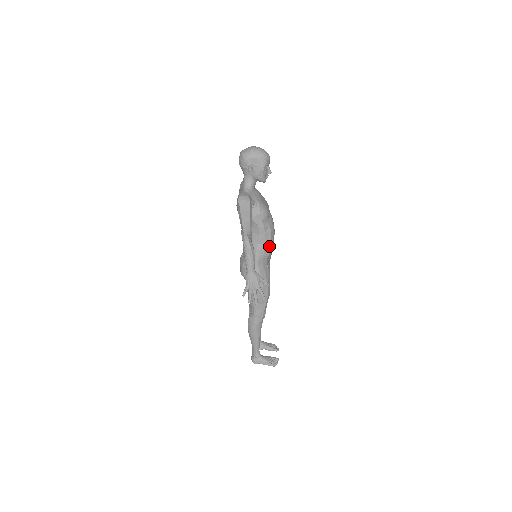
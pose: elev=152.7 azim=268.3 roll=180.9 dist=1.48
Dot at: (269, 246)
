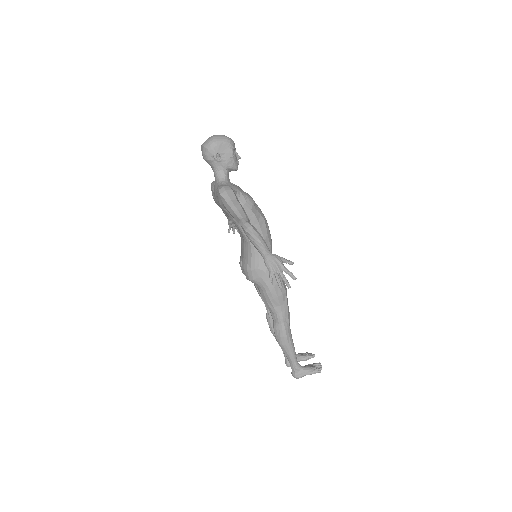
Dot at: (267, 236)
